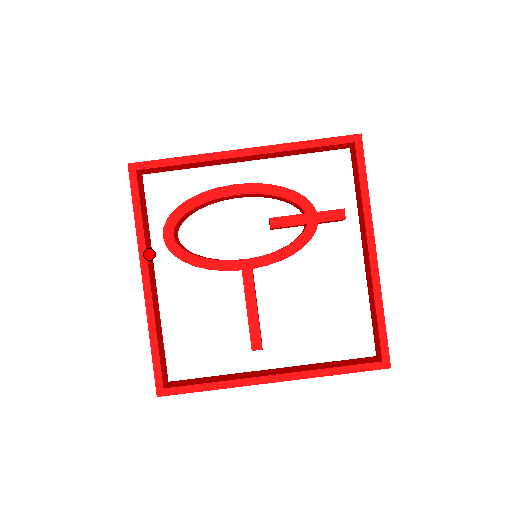
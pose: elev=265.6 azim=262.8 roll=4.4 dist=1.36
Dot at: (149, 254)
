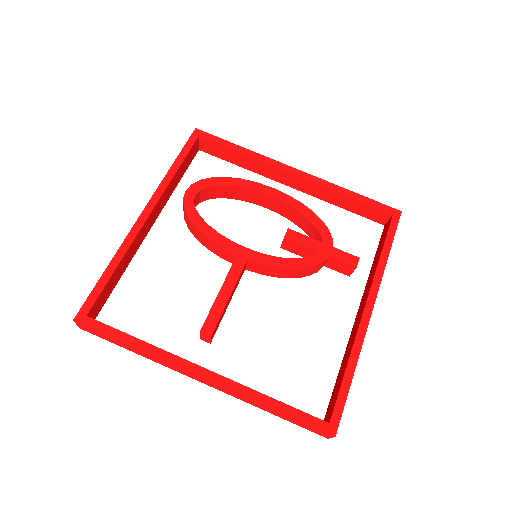
Dot at: (162, 201)
